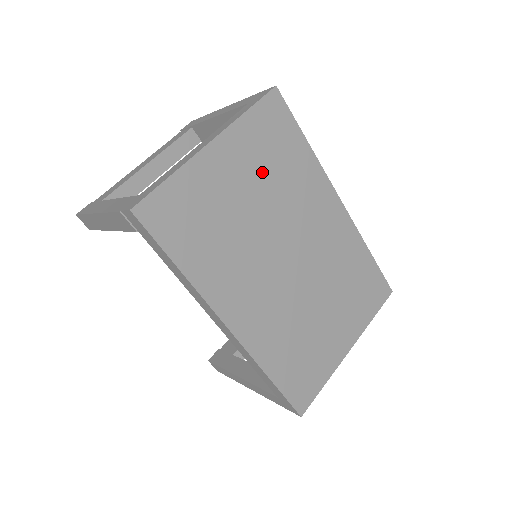
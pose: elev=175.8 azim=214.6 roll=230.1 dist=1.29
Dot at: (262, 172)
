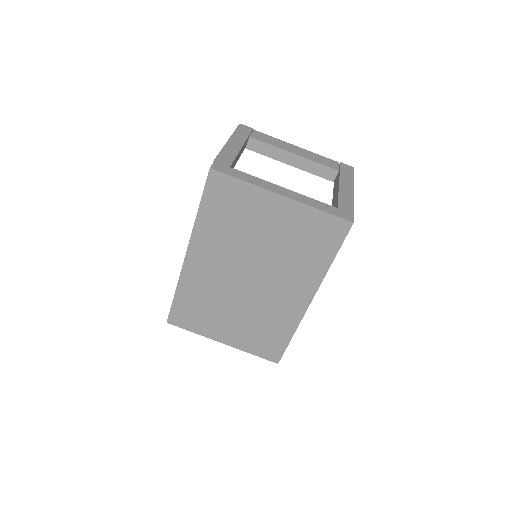
Dot at: (289, 238)
